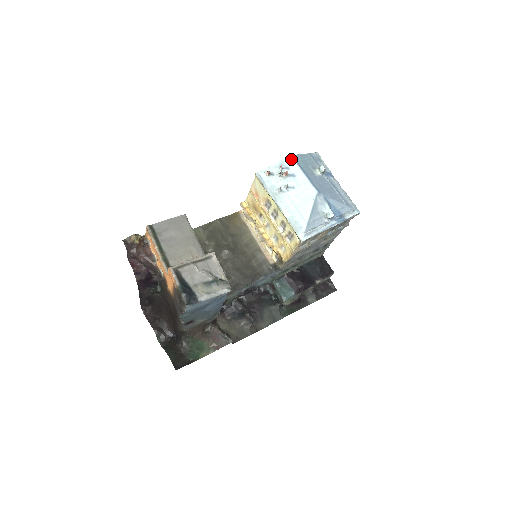
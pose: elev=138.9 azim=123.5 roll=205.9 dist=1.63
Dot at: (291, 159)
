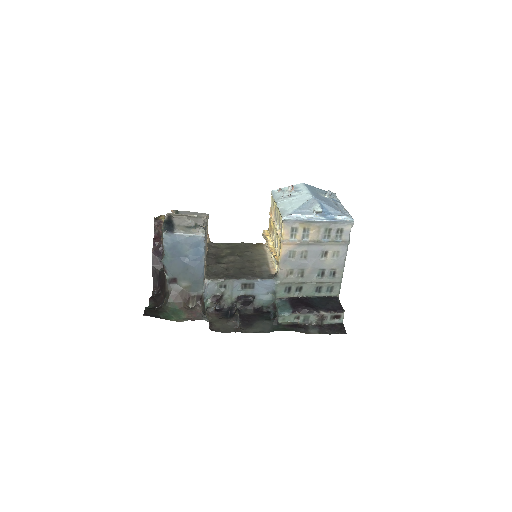
Dot at: (303, 184)
